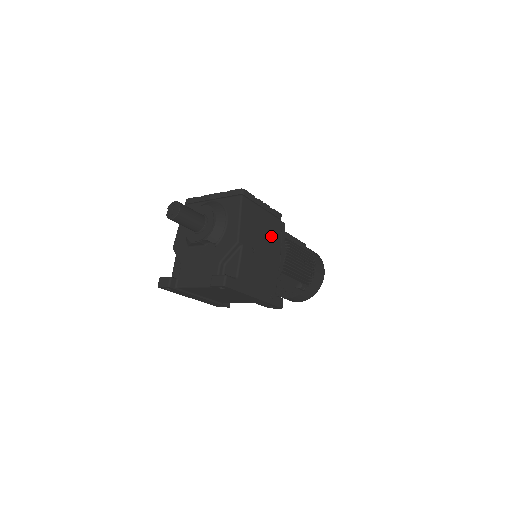
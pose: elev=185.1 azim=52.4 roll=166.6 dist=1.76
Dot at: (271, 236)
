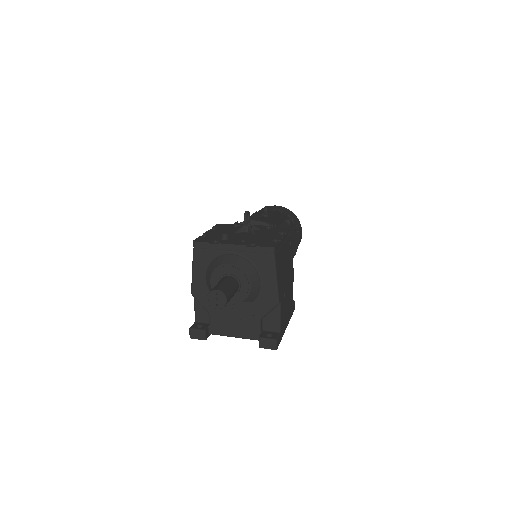
Dot at: (288, 262)
